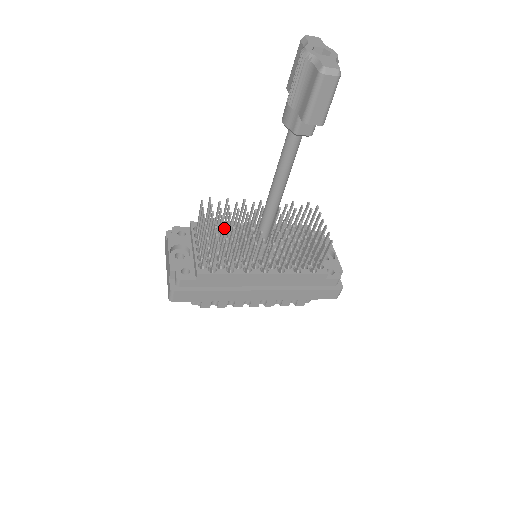
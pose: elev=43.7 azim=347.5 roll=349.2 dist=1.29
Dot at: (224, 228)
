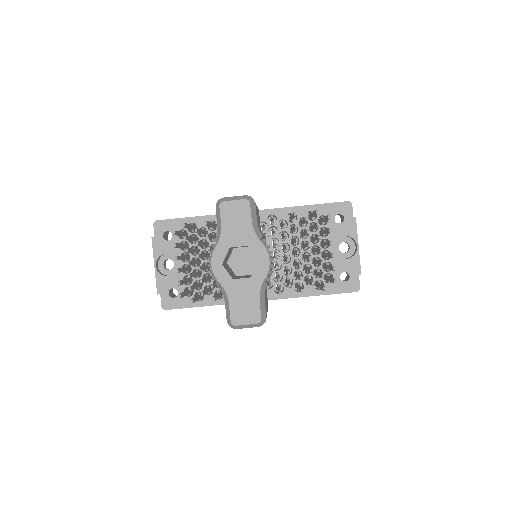
Dot at: (212, 238)
